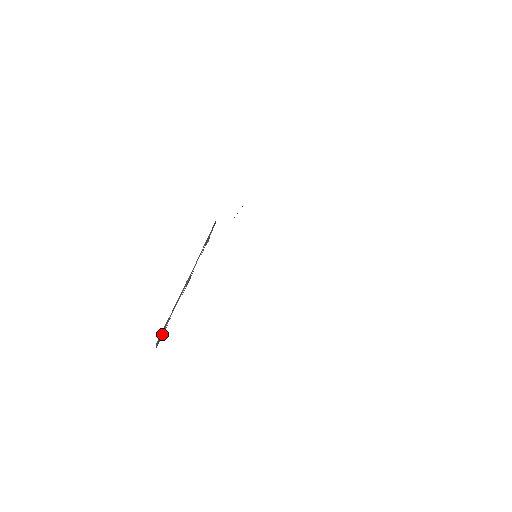
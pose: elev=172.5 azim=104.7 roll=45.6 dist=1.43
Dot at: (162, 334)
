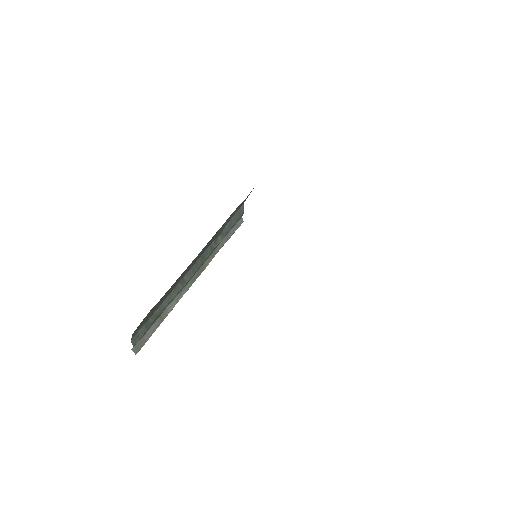
Dot at: (147, 339)
